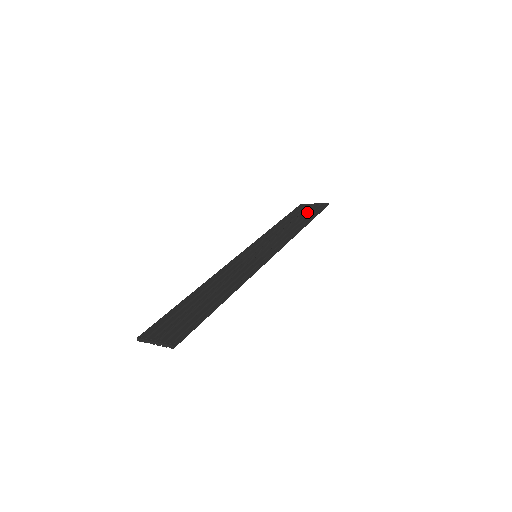
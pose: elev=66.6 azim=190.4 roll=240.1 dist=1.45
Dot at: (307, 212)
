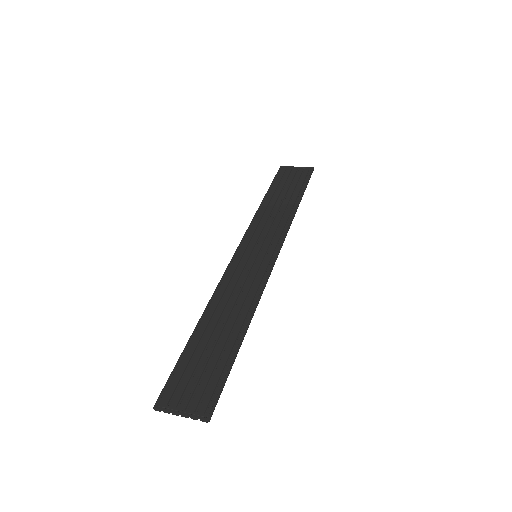
Dot at: (293, 181)
